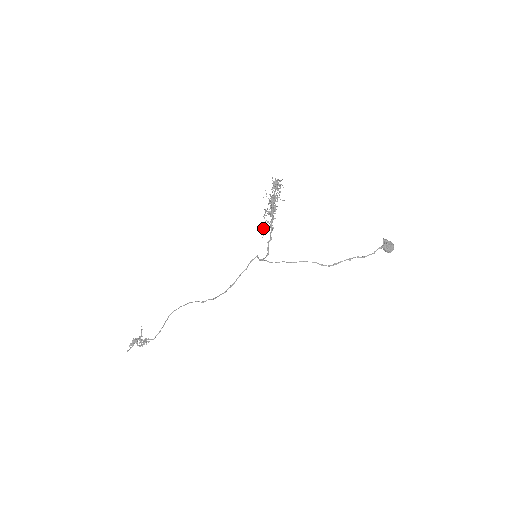
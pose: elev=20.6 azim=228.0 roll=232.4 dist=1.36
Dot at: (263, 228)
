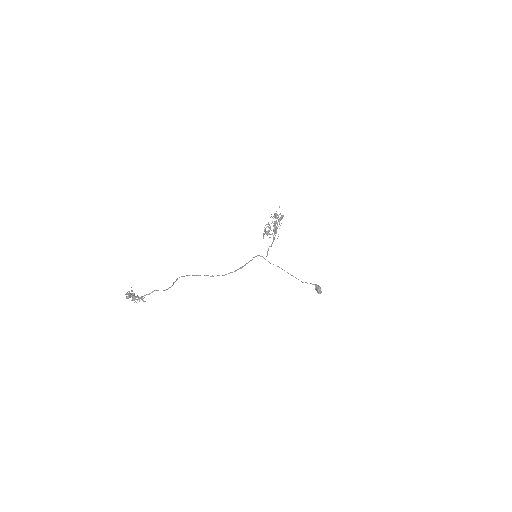
Dot at: (271, 234)
